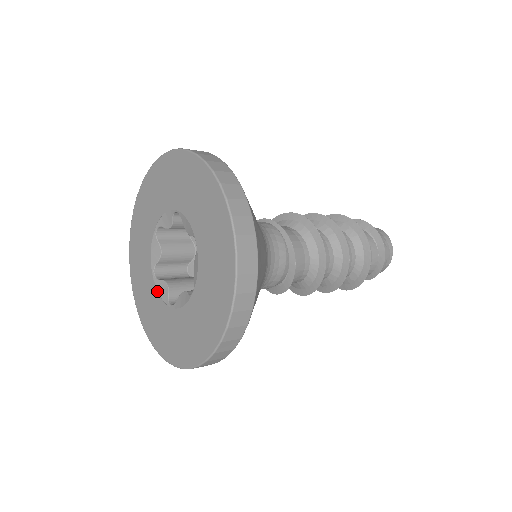
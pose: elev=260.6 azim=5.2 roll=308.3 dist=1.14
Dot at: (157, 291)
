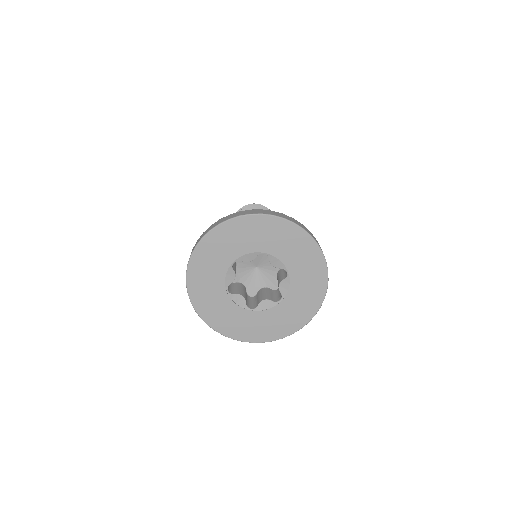
Dot at: (264, 310)
